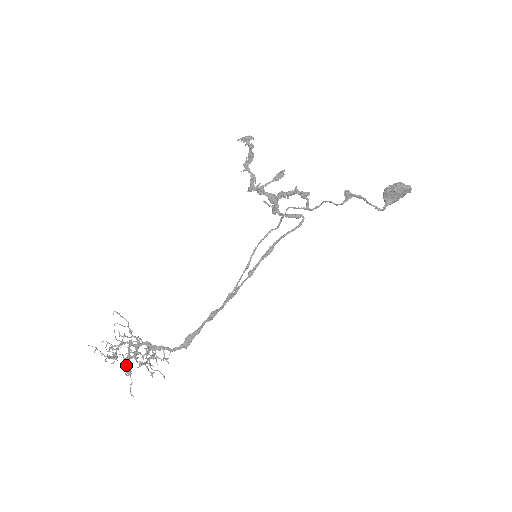
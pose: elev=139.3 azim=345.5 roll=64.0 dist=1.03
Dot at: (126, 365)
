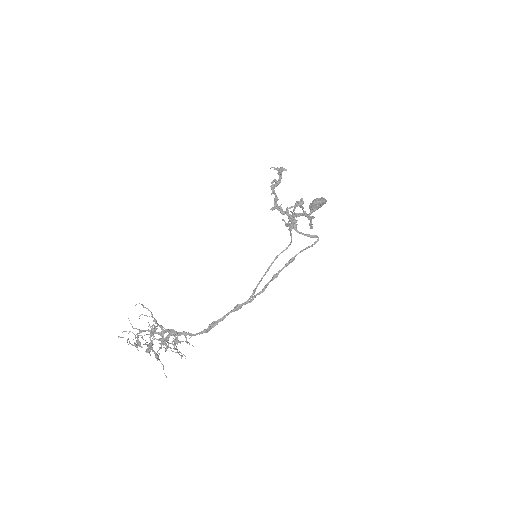
Dot at: occluded
